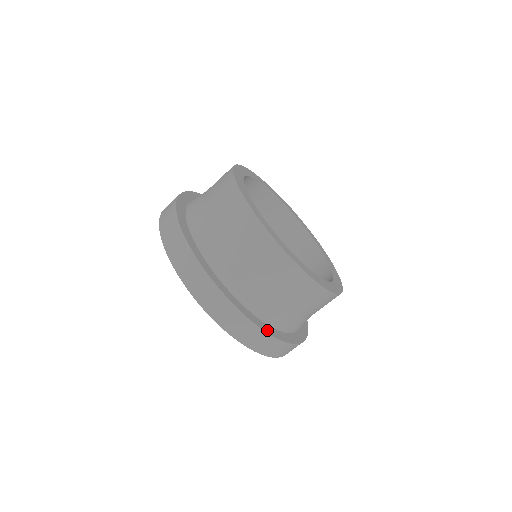
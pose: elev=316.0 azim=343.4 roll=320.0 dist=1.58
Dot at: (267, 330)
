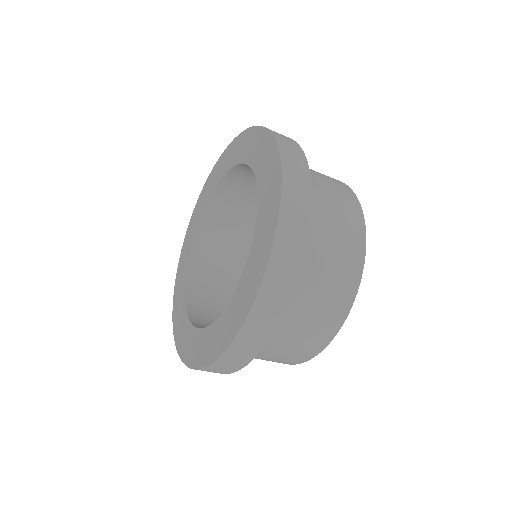
Dot at: (305, 240)
